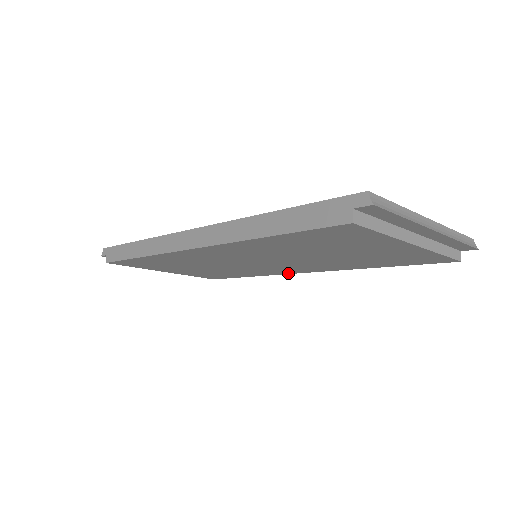
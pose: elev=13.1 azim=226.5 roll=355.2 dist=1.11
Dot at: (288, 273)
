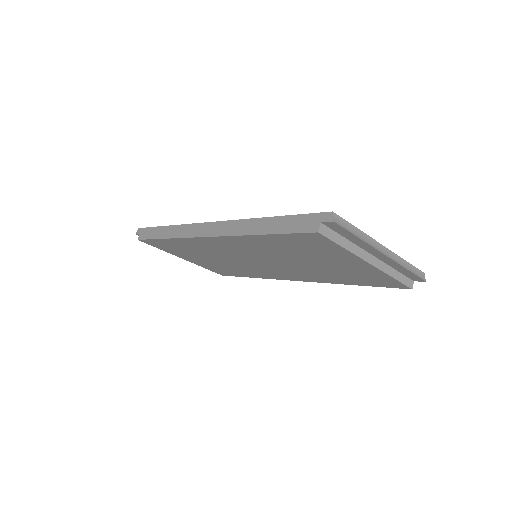
Dot at: (282, 279)
